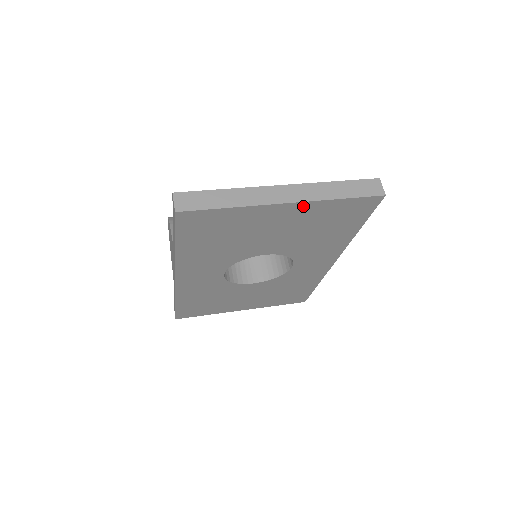
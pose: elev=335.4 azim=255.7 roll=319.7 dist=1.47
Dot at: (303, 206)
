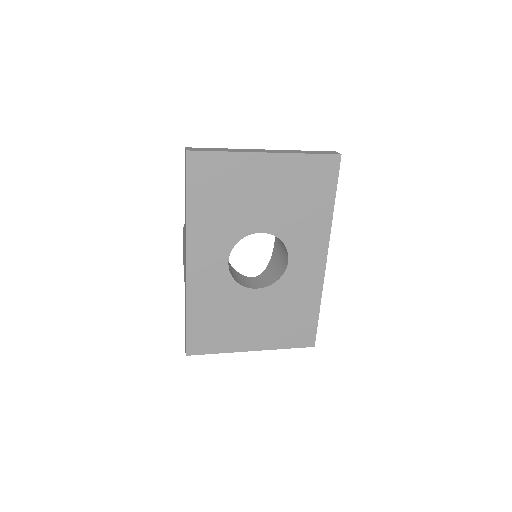
Dot at: (280, 159)
